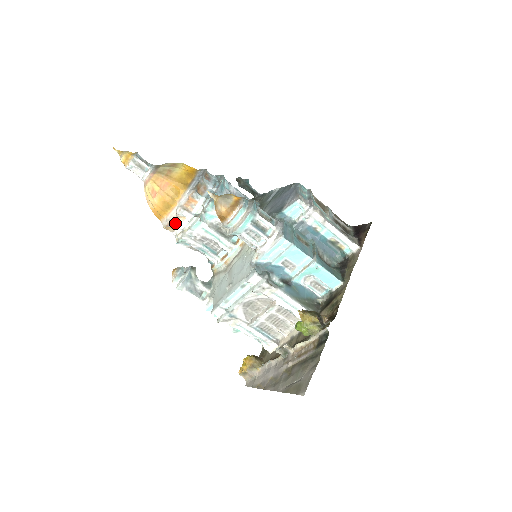
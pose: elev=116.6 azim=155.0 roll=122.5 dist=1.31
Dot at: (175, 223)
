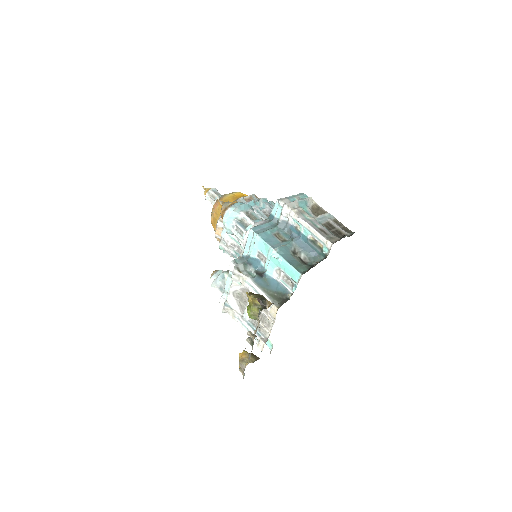
Dot at: (218, 234)
